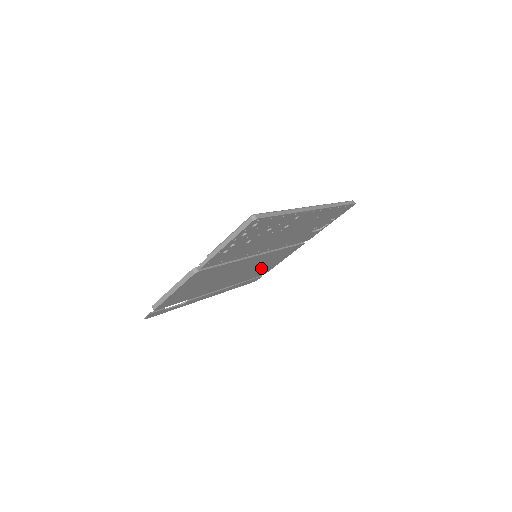
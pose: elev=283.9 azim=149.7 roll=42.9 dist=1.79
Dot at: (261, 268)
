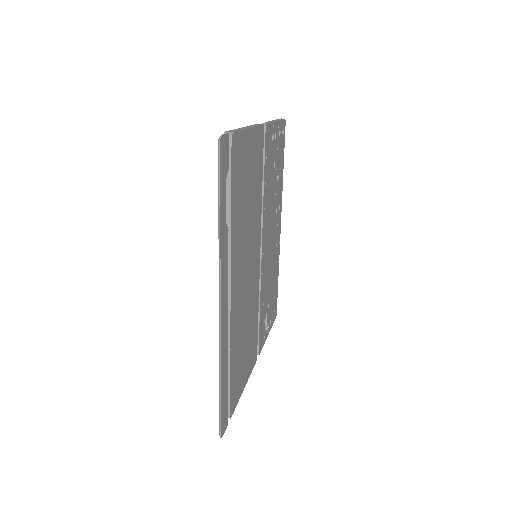
Dot at: (241, 347)
